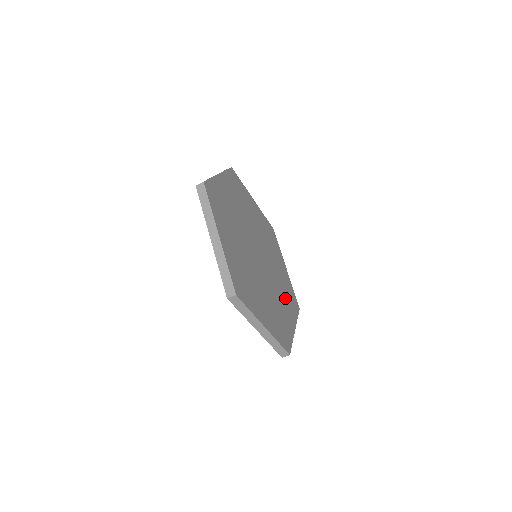
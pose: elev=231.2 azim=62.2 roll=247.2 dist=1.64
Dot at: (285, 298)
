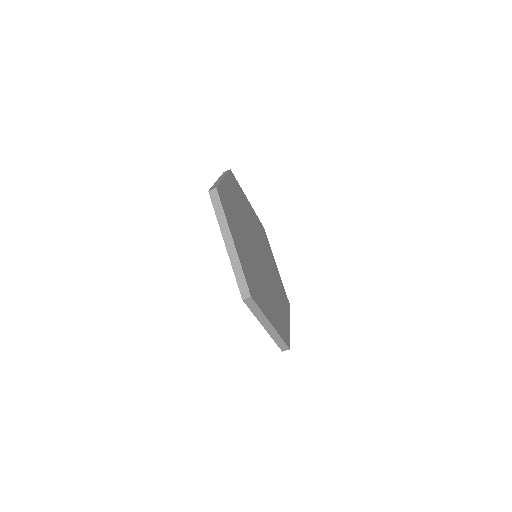
Dot at: (273, 308)
